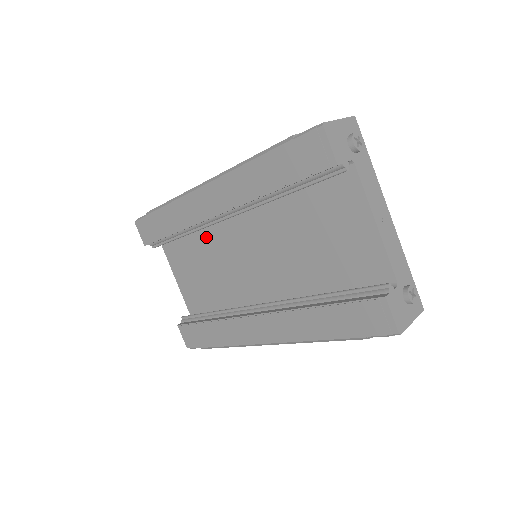
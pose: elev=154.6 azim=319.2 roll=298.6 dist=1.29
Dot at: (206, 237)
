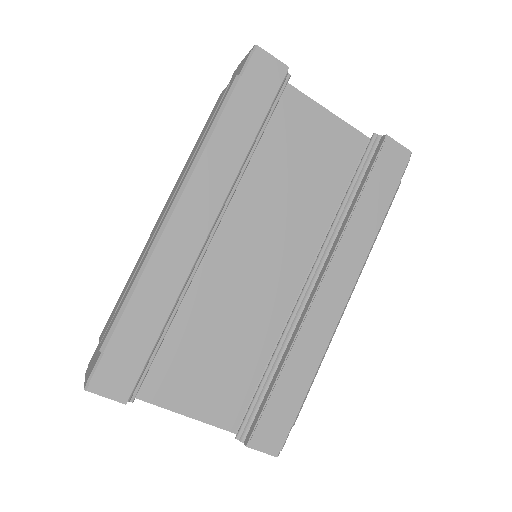
Dot at: (192, 300)
